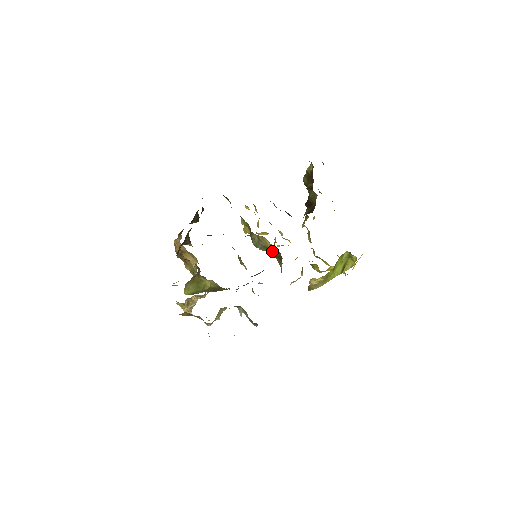
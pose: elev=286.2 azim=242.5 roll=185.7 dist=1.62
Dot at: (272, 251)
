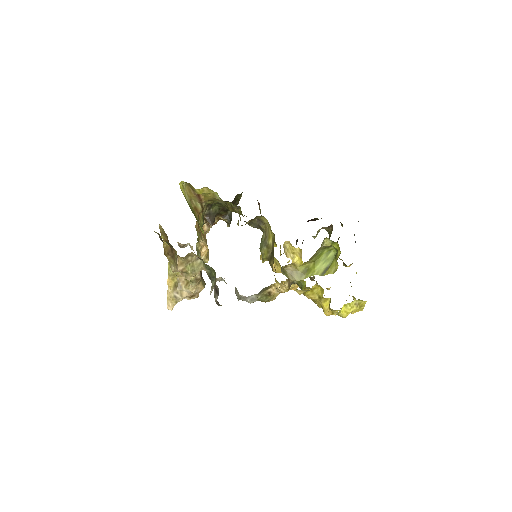
Dot at: (271, 252)
